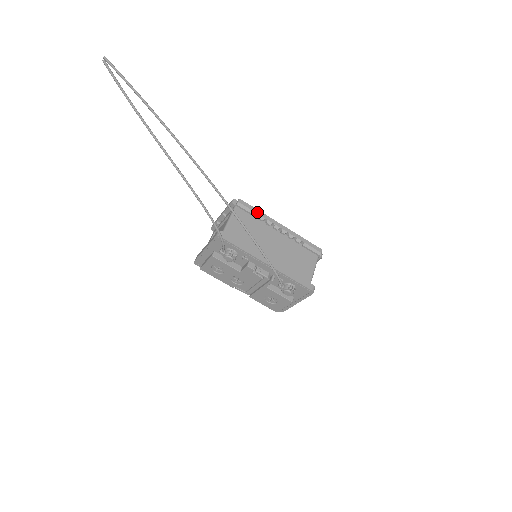
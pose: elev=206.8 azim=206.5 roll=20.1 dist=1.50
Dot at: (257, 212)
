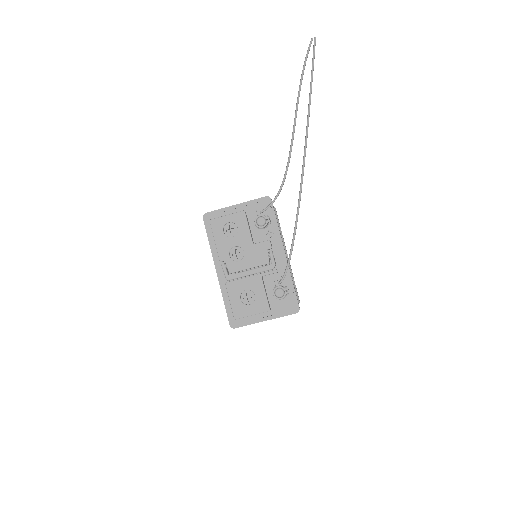
Dot at: (280, 227)
